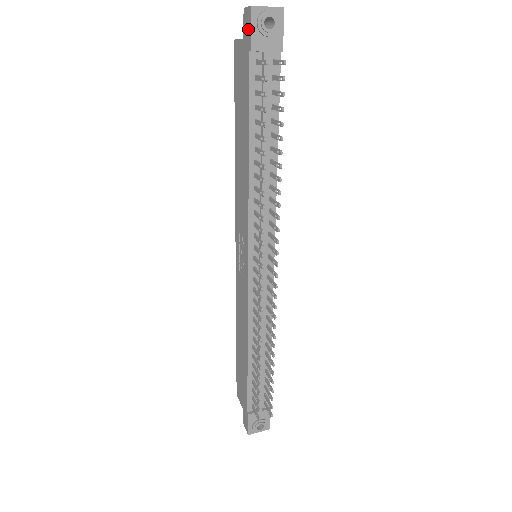
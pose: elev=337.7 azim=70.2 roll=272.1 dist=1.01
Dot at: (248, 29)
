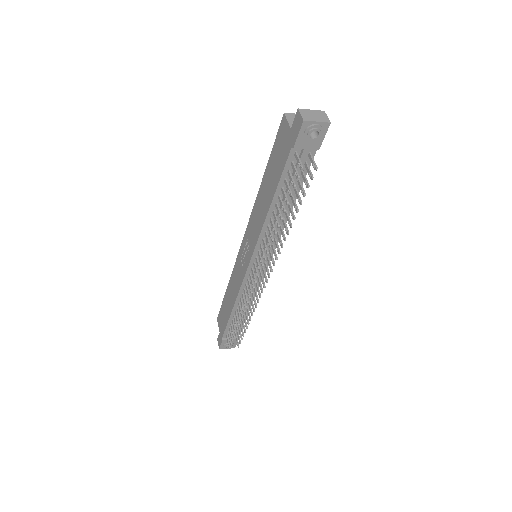
Dot at: (296, 131)
